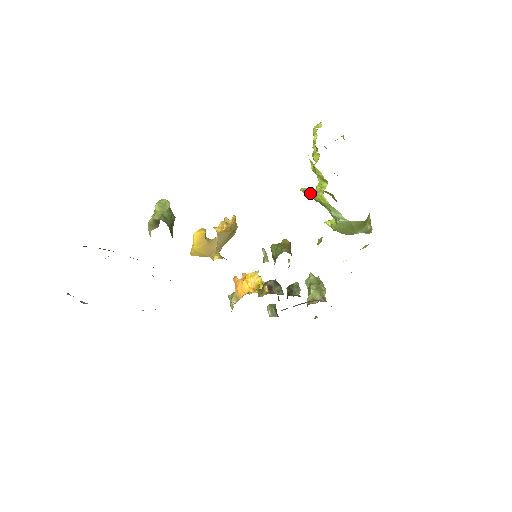
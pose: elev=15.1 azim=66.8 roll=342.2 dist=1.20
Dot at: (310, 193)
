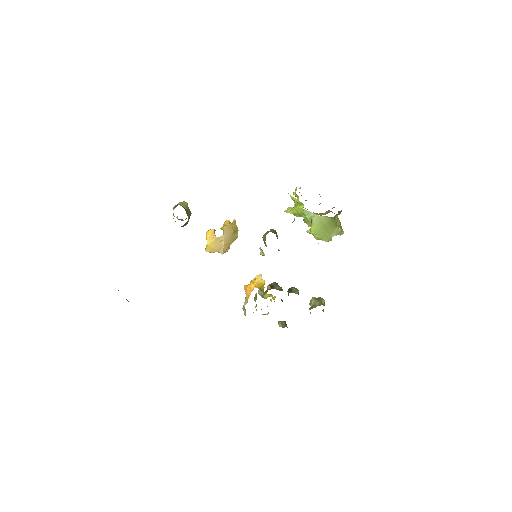
Dot at: (291, 210)
